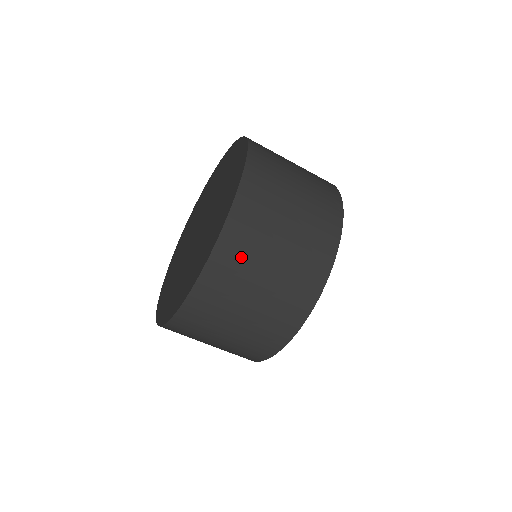
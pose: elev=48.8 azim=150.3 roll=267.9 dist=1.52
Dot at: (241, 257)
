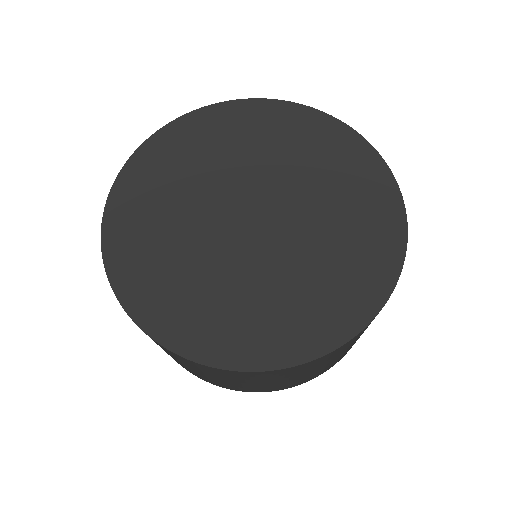
Dot at: occluded
